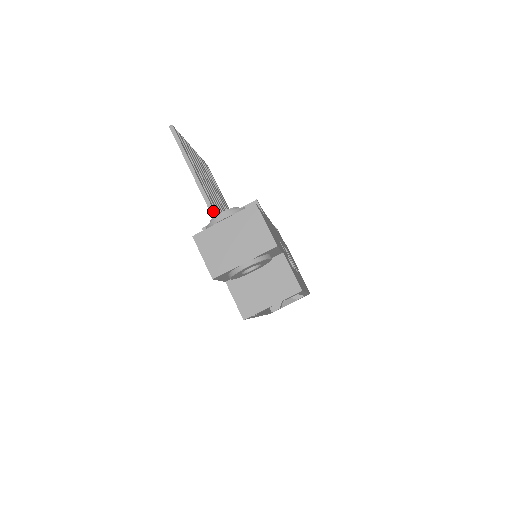
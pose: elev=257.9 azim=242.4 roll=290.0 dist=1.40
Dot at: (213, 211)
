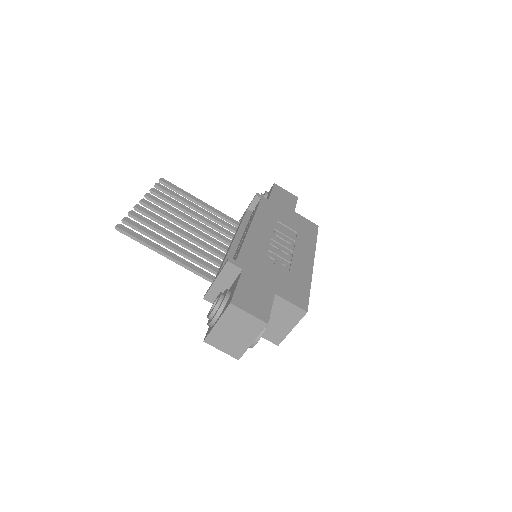
Dot at: (201, 275)
